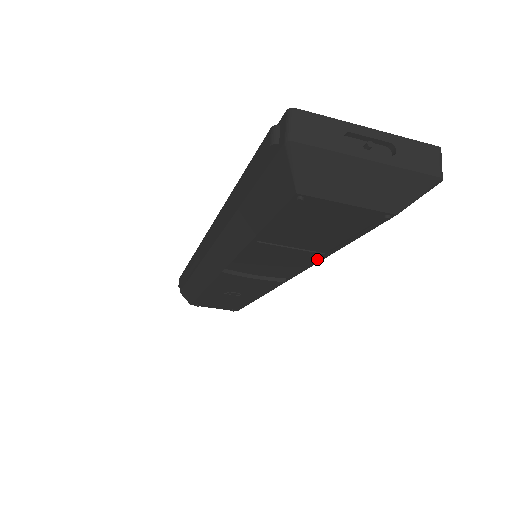
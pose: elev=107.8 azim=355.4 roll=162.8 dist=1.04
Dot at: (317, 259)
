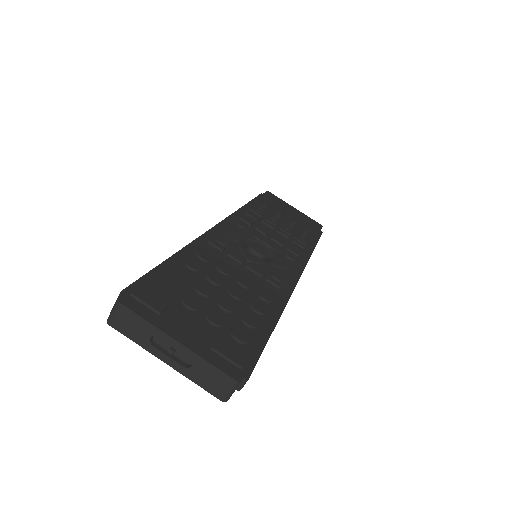
Dot at: occluded
